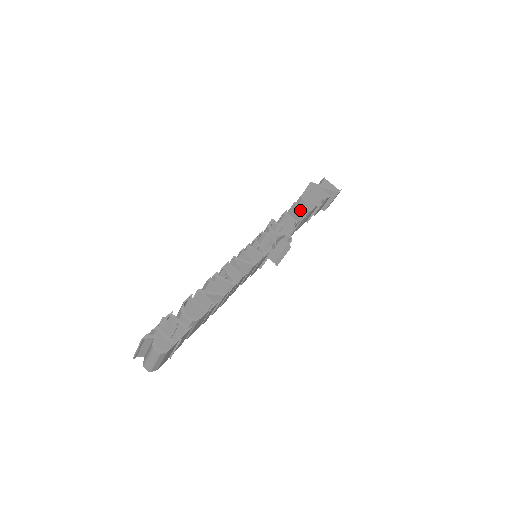
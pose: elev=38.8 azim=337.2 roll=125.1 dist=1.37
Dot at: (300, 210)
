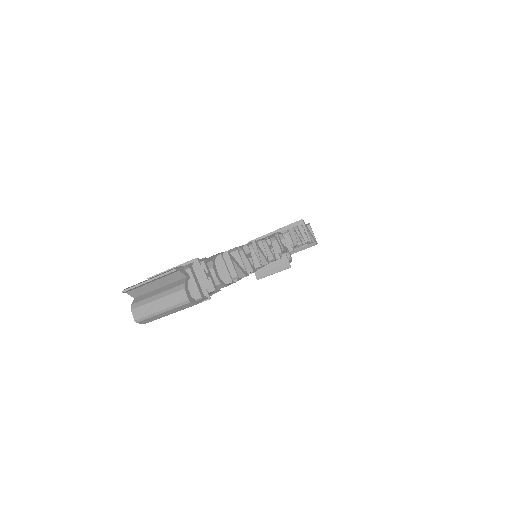
Dot at: occluded
